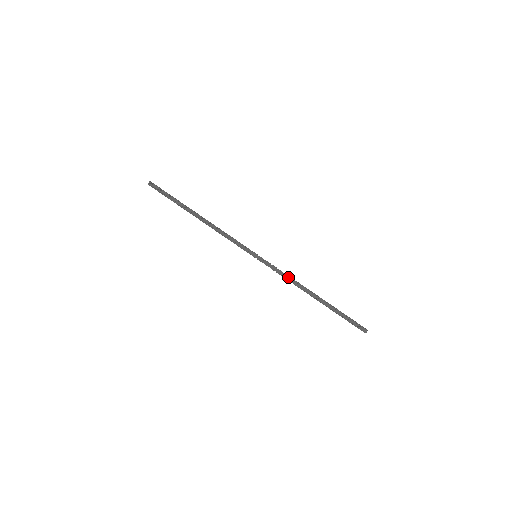
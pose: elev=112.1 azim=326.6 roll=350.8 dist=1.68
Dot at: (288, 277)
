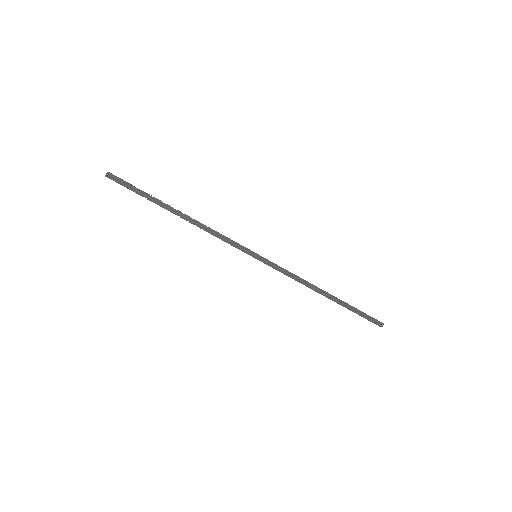
Dot at: (296, 275)
